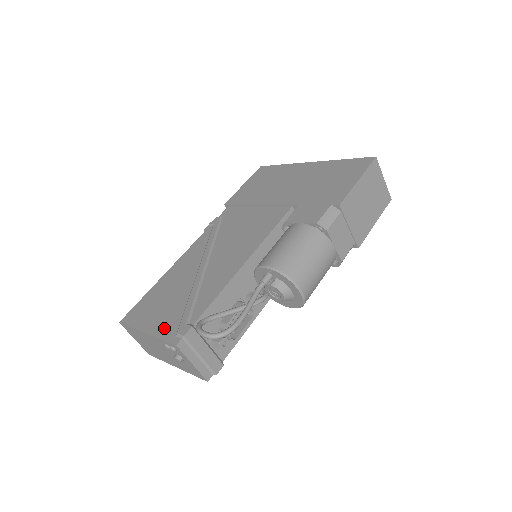
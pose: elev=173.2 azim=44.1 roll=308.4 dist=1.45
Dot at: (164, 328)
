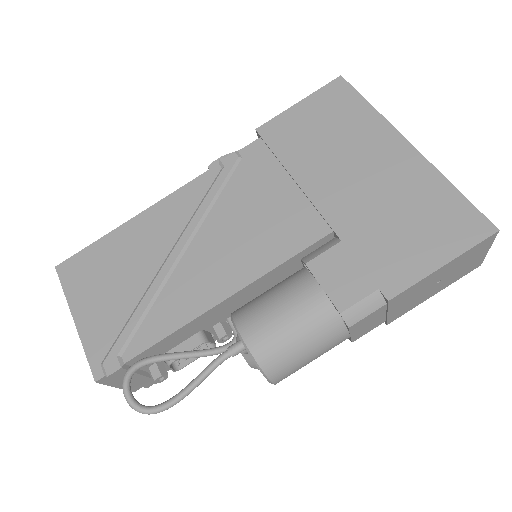
Dot at: (94, 335)
